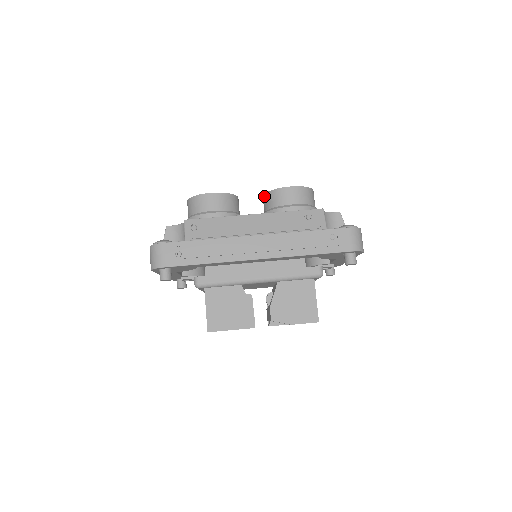
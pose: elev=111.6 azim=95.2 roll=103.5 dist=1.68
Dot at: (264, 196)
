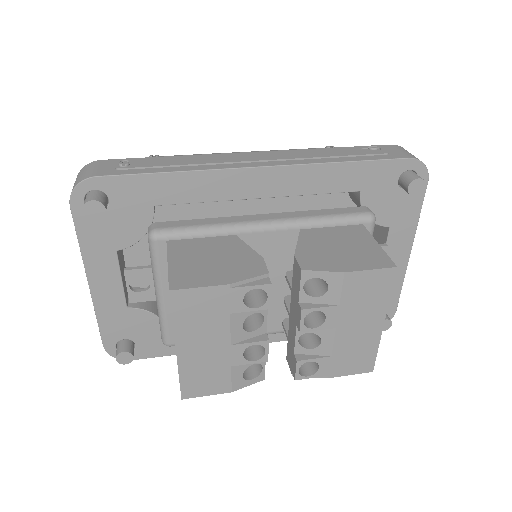
Dot at: occluded
